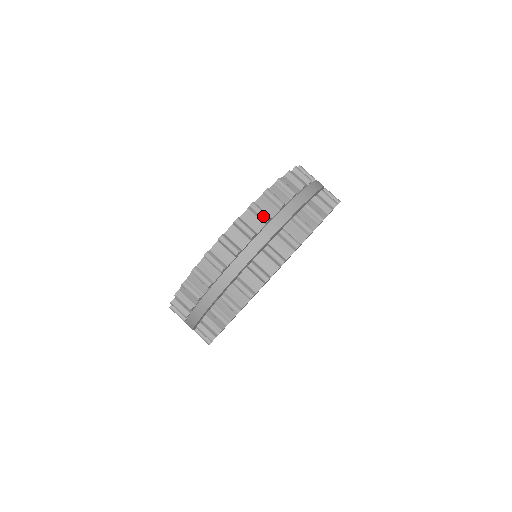
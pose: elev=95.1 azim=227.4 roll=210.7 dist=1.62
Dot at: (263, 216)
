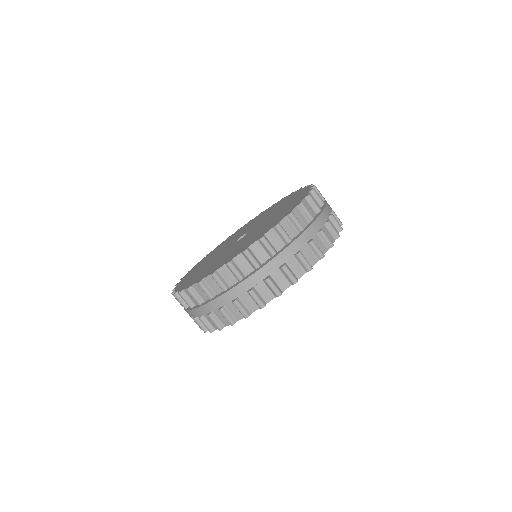
Dot at: (317, 206)
